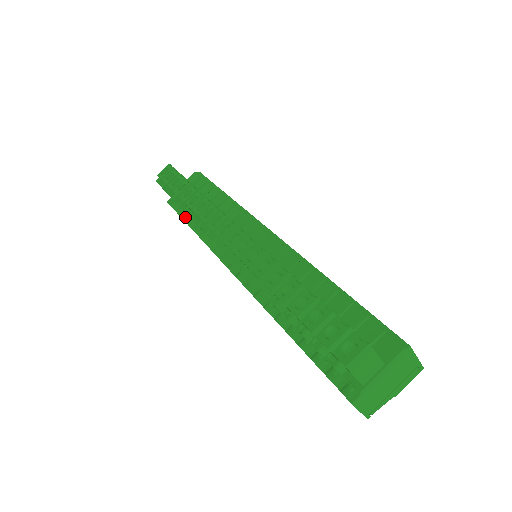
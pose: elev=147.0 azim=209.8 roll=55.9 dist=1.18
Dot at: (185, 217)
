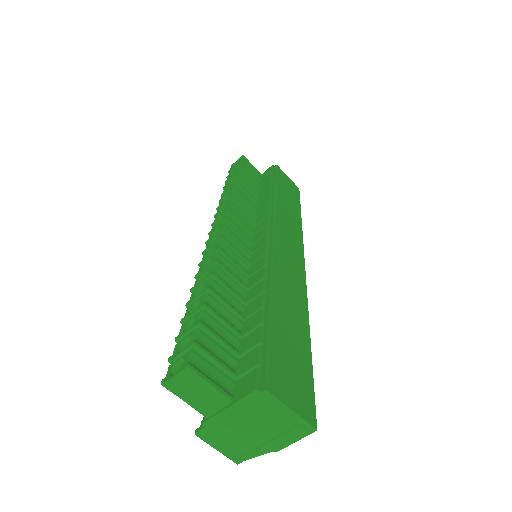
Dot at: occluded
